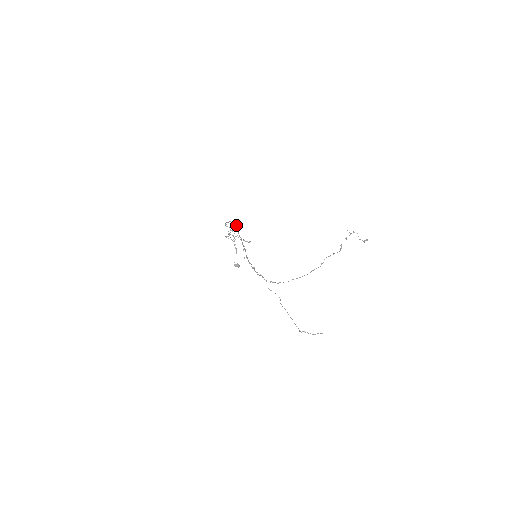
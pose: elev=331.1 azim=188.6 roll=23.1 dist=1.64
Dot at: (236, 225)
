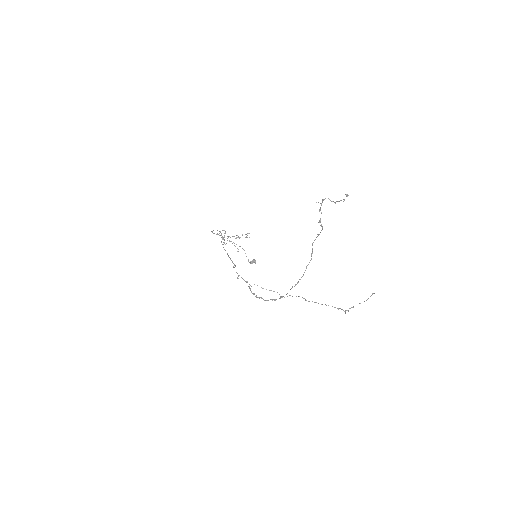
Dot at: occluded
